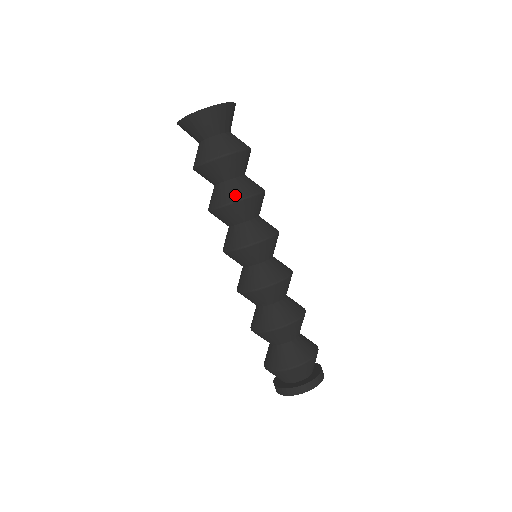
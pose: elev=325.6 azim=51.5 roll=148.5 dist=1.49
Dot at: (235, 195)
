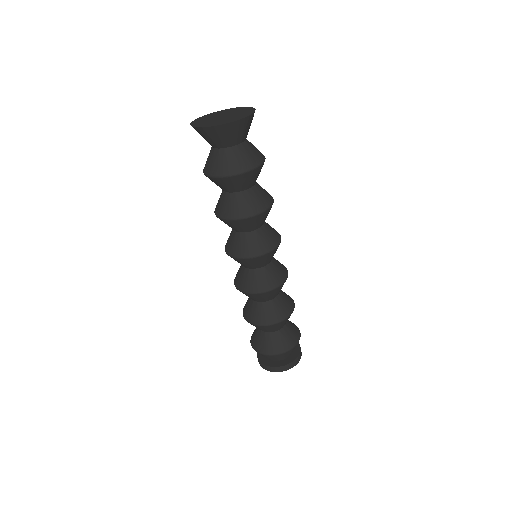
Dot at: (263, 204)
